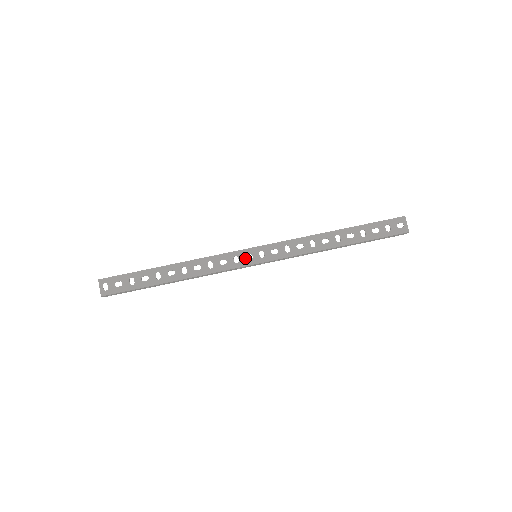
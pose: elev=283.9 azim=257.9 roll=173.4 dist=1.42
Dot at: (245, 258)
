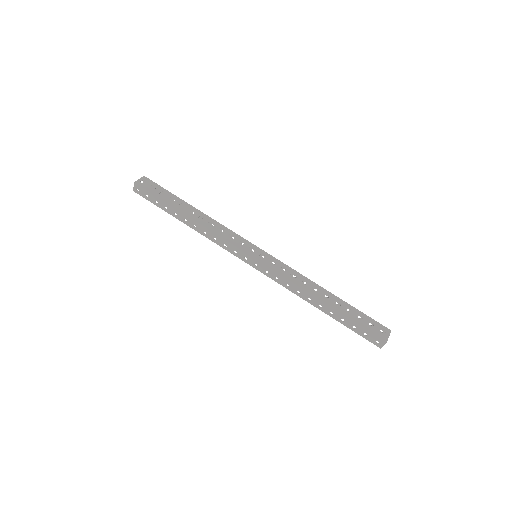
Dot at: occluded
